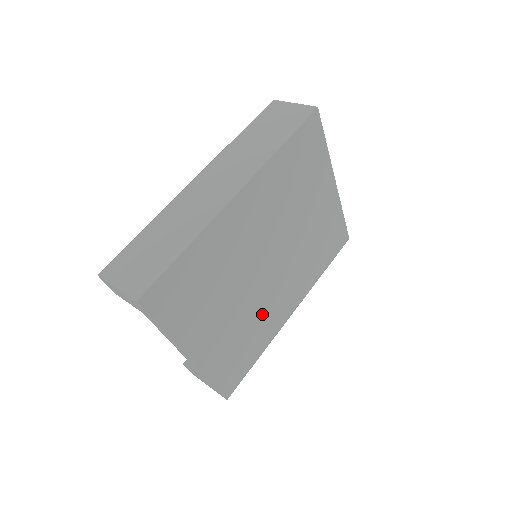
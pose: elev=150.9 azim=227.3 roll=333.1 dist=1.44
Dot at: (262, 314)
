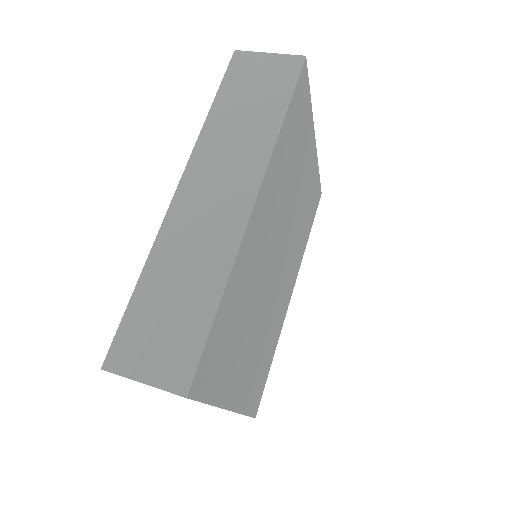
Dot at: (273, 317)
